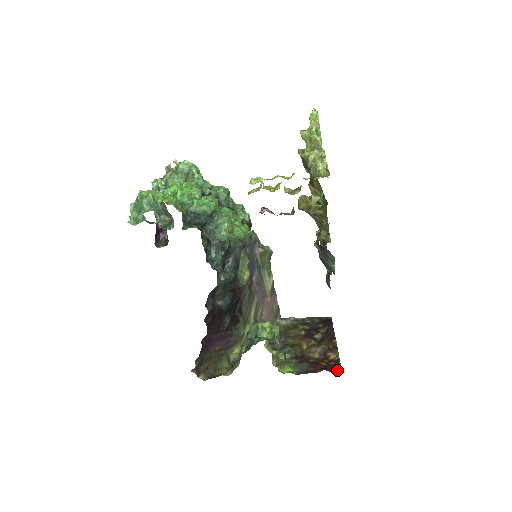
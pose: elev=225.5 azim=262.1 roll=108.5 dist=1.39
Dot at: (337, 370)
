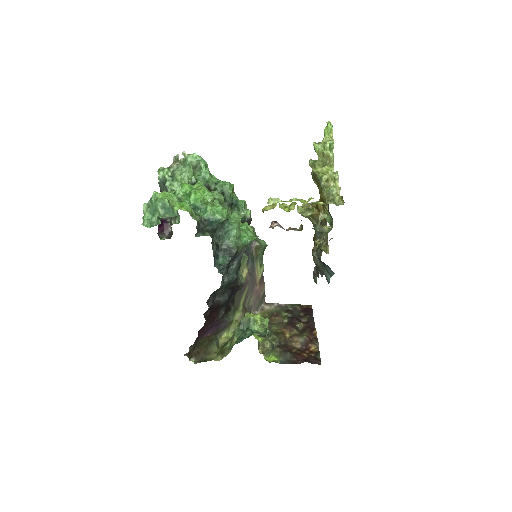
Dot at: (317, 362)
